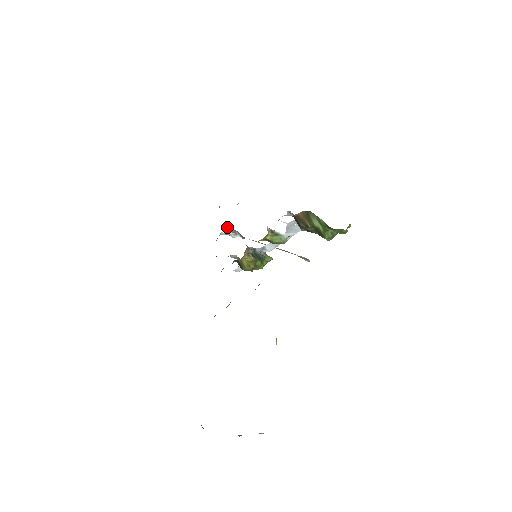
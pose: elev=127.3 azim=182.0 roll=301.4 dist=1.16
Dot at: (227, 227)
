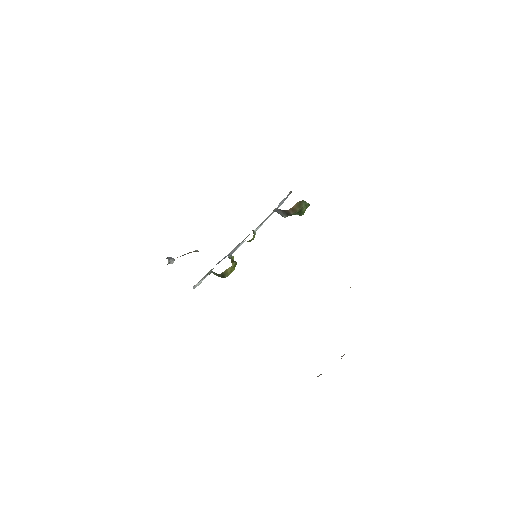
Dot at: occluded
